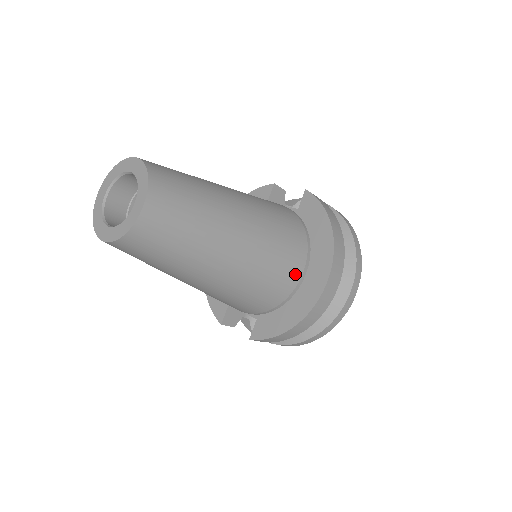
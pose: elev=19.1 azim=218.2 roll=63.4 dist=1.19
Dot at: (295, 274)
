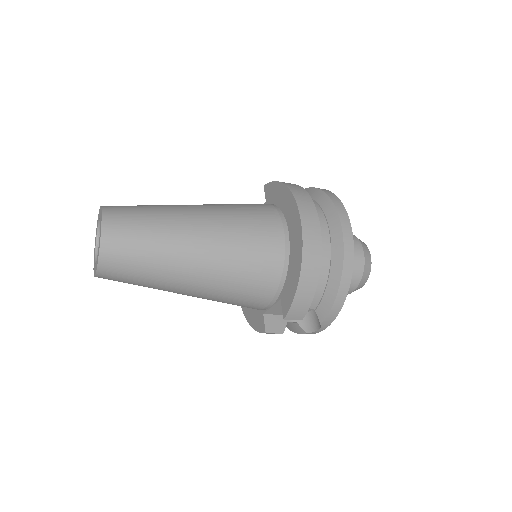
Dot at: (276, 233)
